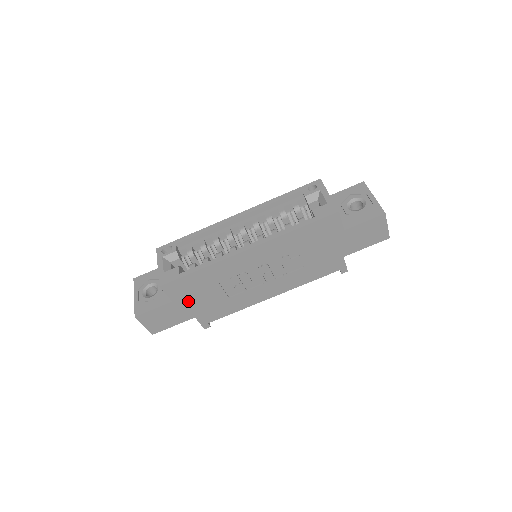
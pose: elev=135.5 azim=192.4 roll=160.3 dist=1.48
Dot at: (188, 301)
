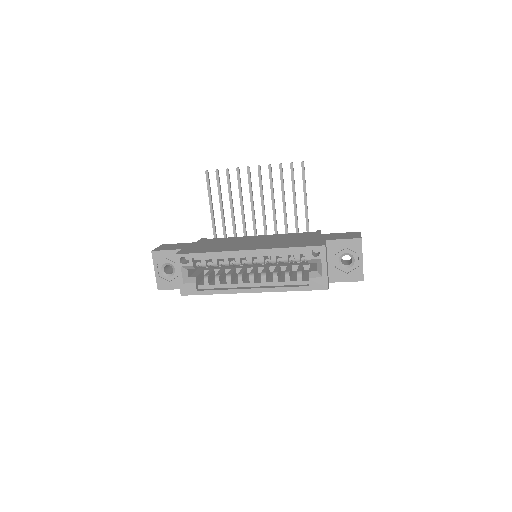
Dot at: occluded
